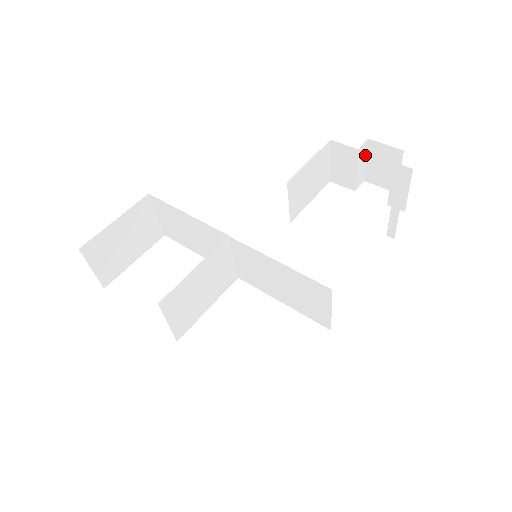
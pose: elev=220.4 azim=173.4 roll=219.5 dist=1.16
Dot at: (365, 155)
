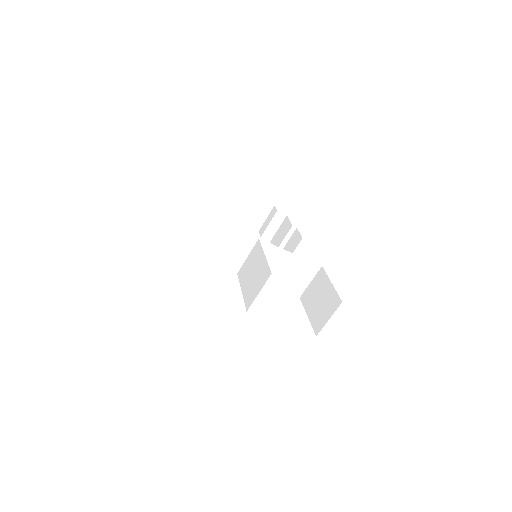
Dot at: occluded
